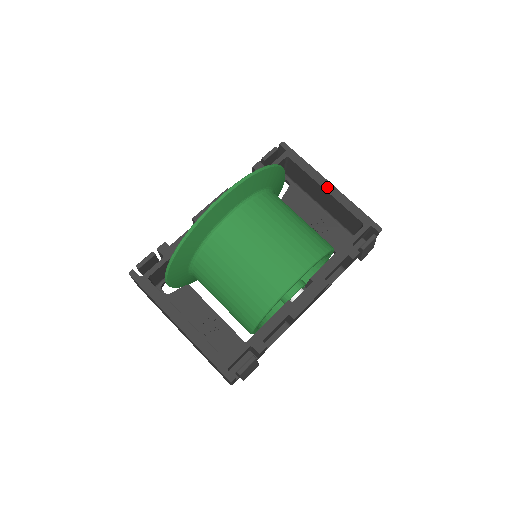
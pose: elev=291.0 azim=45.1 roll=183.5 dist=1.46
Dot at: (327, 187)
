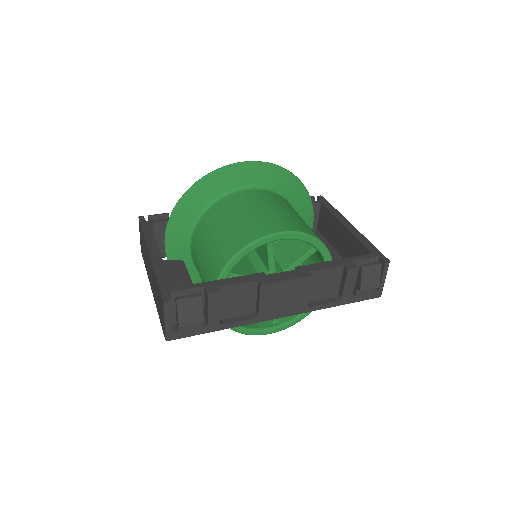
Dot at: (347, 225)
